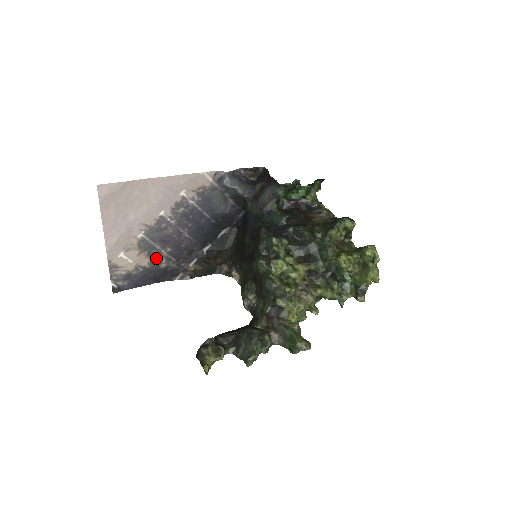
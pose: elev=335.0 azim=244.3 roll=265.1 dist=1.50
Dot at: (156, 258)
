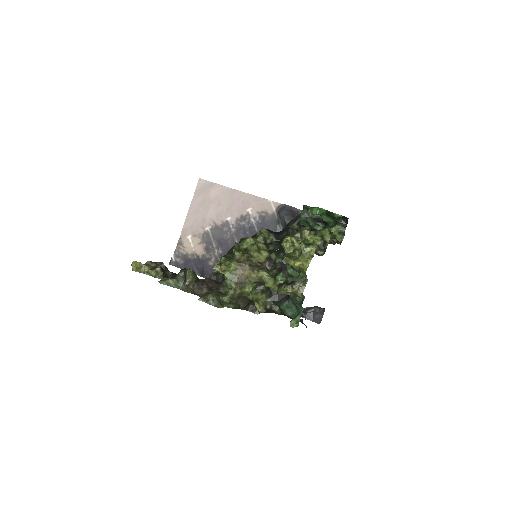
Dot at: (209, 254)
